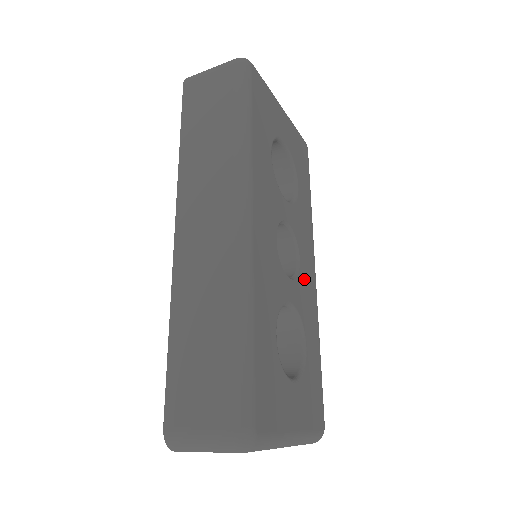
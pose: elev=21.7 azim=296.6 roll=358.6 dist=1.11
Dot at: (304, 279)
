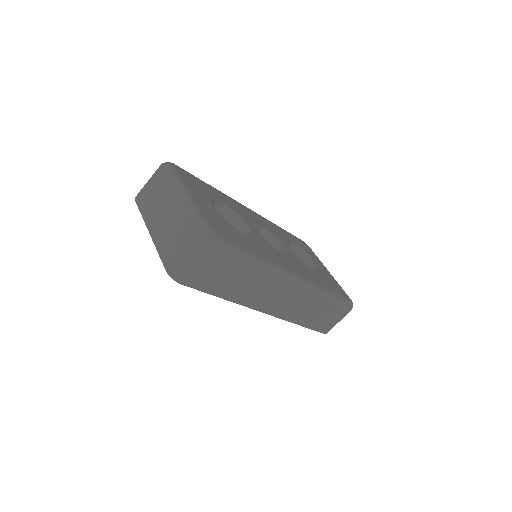
Dot at: (276, 253)
